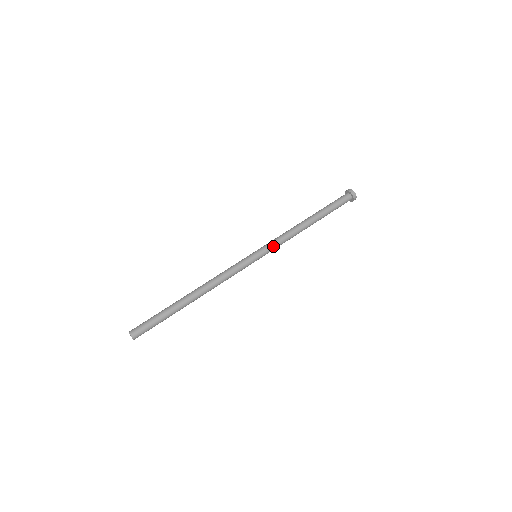
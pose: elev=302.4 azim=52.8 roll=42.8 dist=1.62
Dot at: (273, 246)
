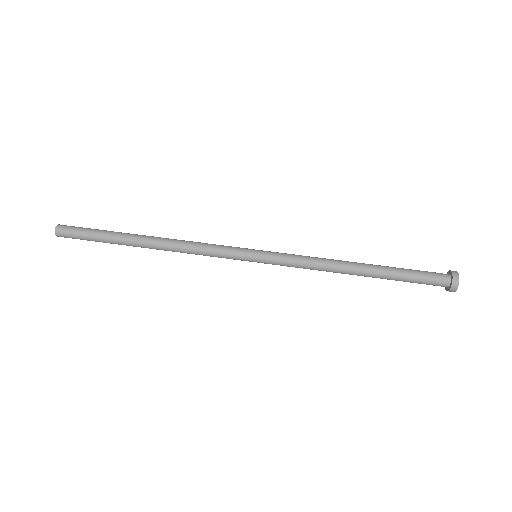
Dot at: (284, 260)
